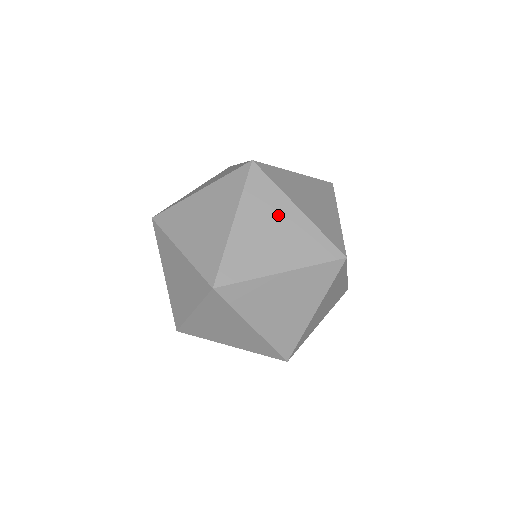
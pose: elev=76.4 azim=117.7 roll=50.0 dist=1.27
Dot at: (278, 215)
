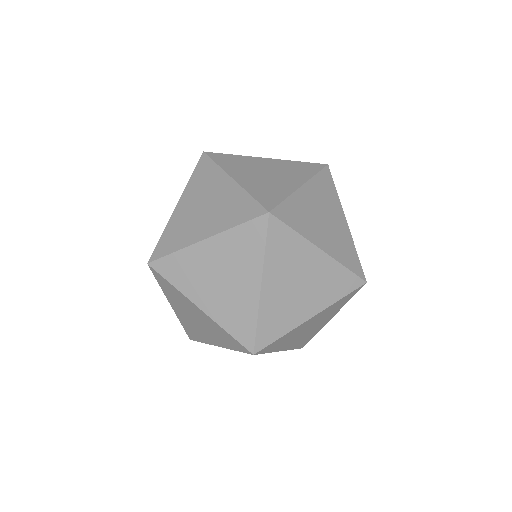
Dot at: (303, 264)
